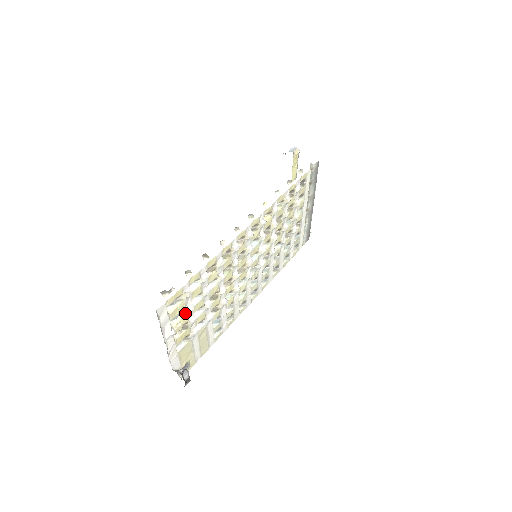
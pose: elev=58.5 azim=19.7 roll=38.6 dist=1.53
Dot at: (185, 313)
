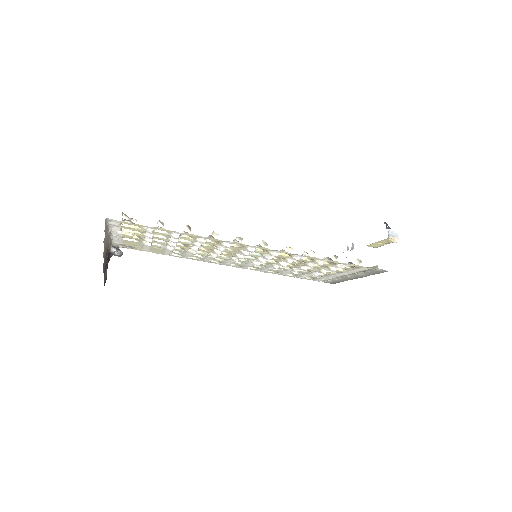
Dot at: (142, 233)
